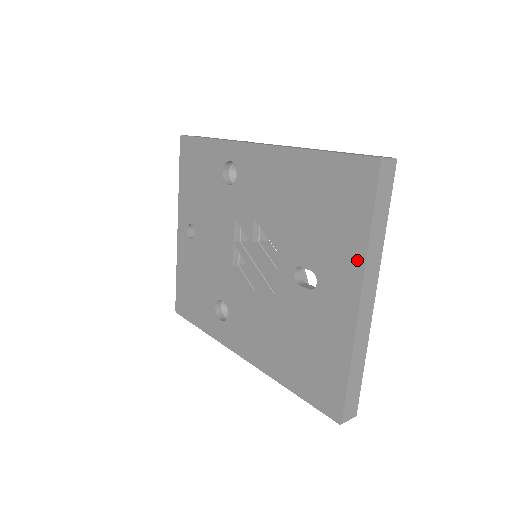
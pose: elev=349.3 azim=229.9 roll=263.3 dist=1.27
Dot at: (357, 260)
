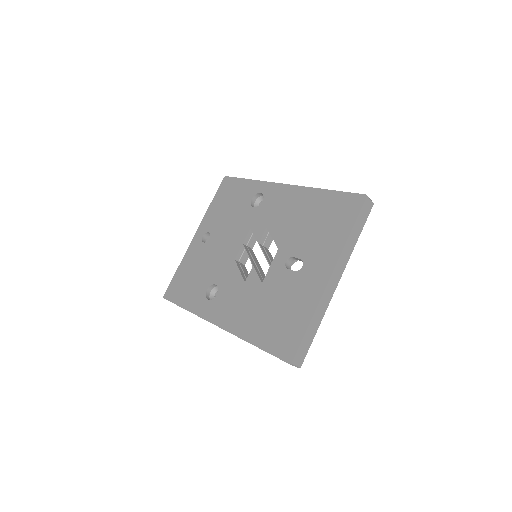
Dot at: (336, 251)
